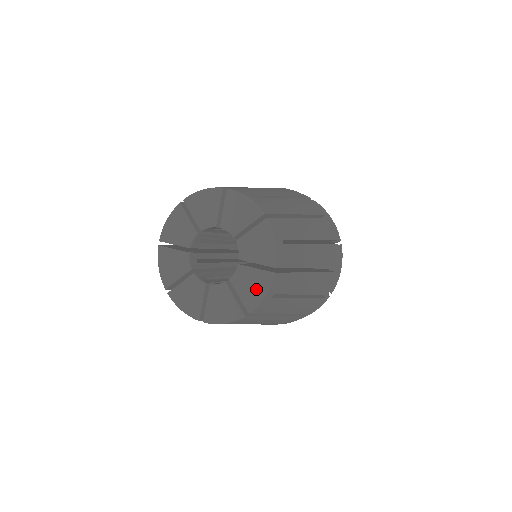
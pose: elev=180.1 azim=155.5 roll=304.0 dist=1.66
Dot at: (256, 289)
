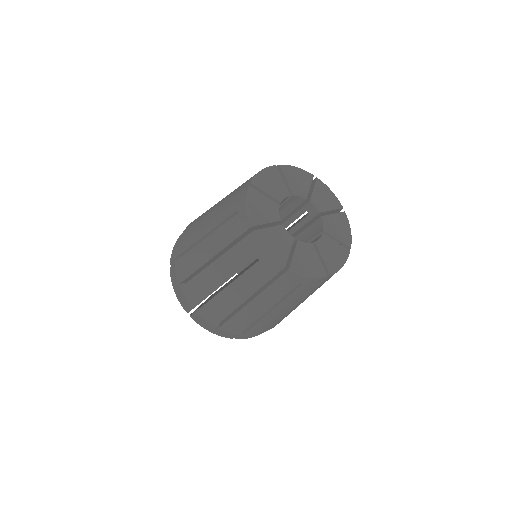
Dot at: (337, 258)
